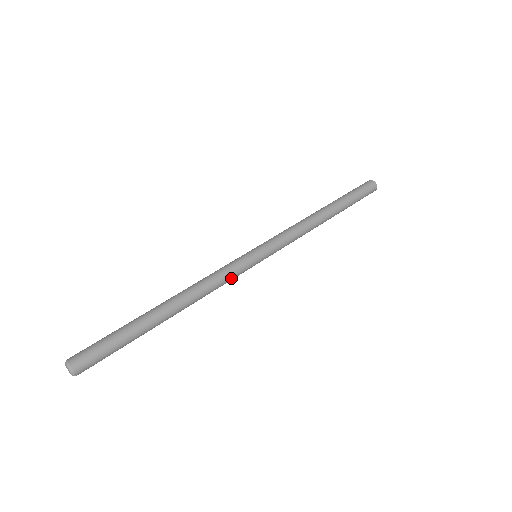
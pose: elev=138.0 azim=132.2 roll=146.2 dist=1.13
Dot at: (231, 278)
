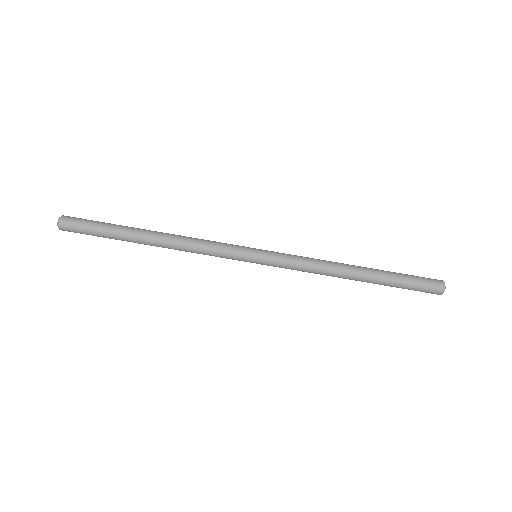
Dot at: (217, 255)
